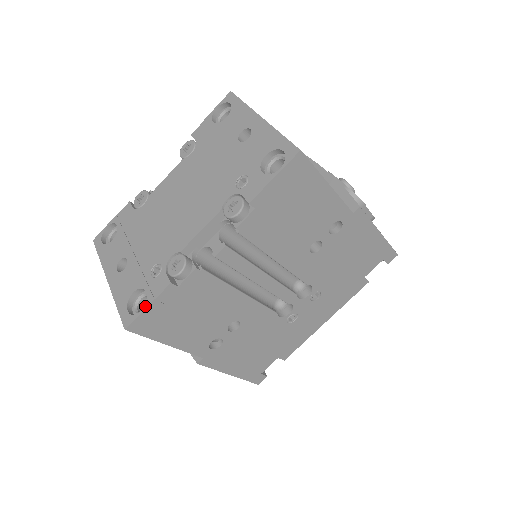
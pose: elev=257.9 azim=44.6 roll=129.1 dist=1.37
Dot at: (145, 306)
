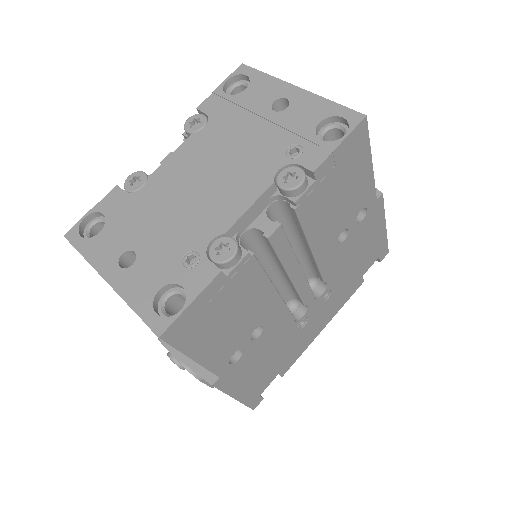
Dot at: (187, 303)
